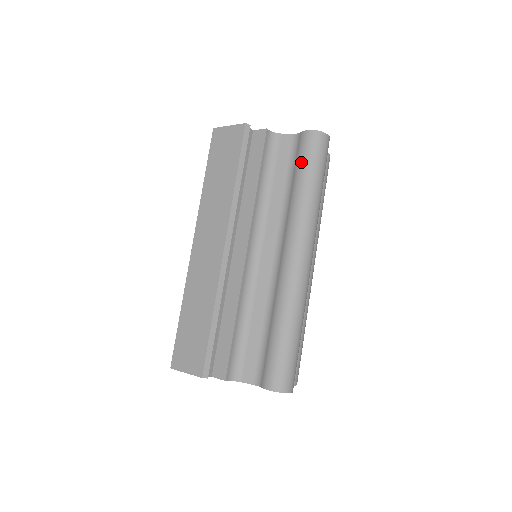
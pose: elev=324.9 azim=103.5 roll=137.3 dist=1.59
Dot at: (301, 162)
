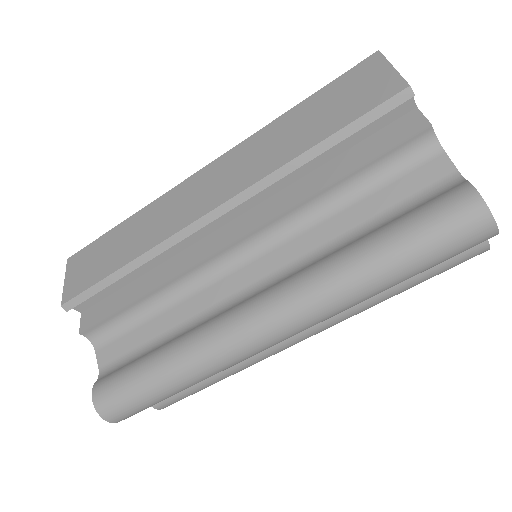
Dot at: (410, 221)
